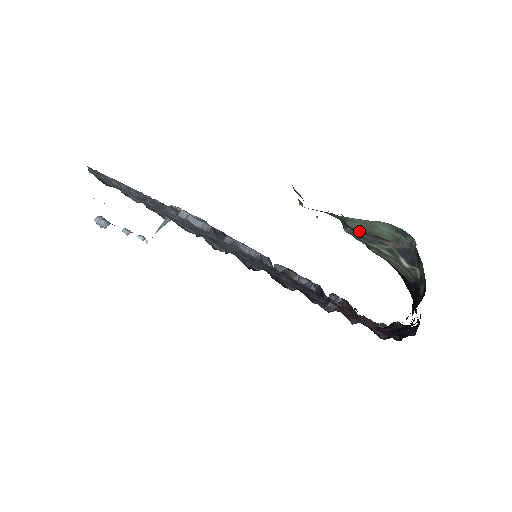
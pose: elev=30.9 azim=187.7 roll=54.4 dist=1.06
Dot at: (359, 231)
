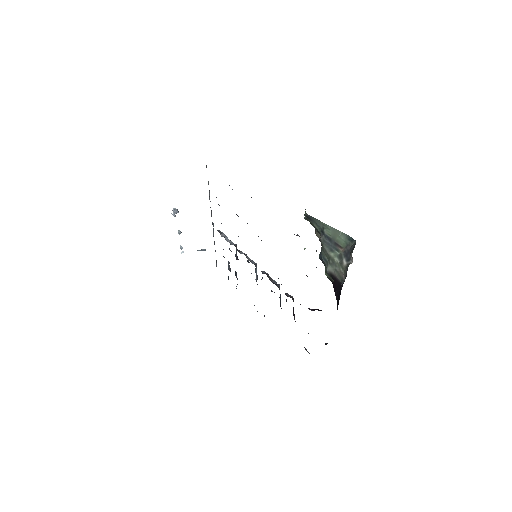
Dot at: (328, 238)
